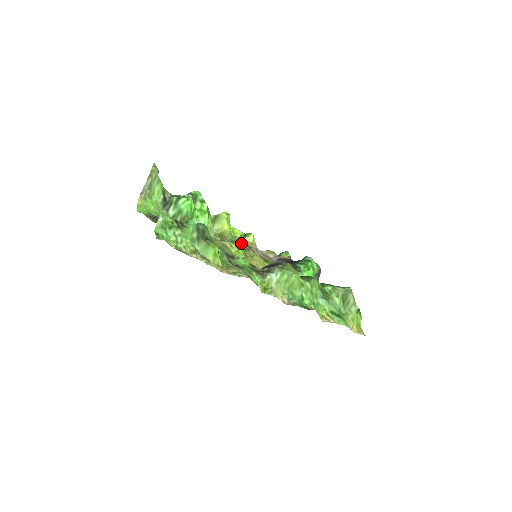
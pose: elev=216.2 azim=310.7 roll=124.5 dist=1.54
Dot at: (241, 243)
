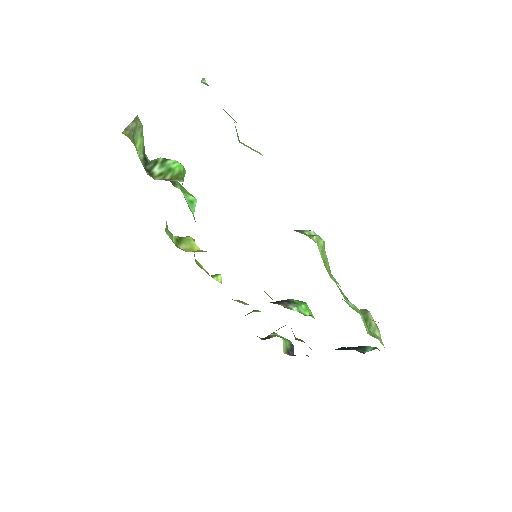
Dot at: occluded
